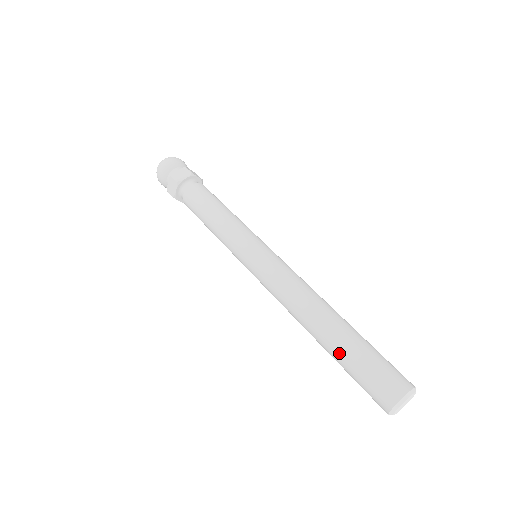
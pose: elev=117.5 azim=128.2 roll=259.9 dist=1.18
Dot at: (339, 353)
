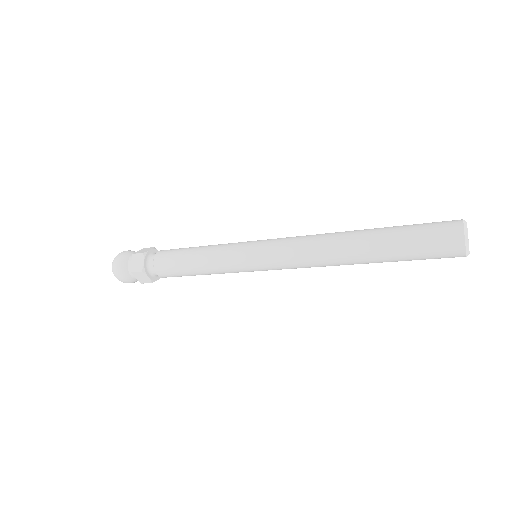
Dot at: (390, 256)
